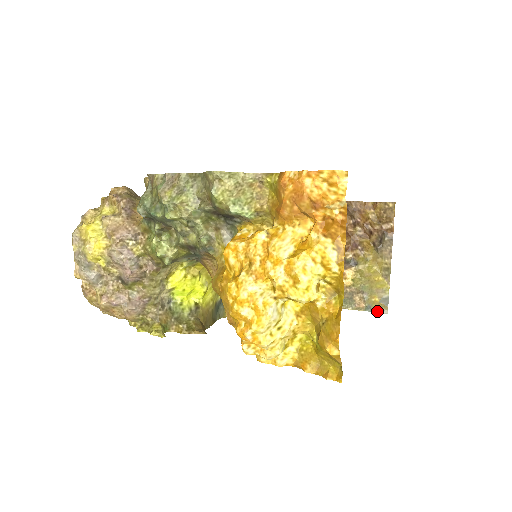
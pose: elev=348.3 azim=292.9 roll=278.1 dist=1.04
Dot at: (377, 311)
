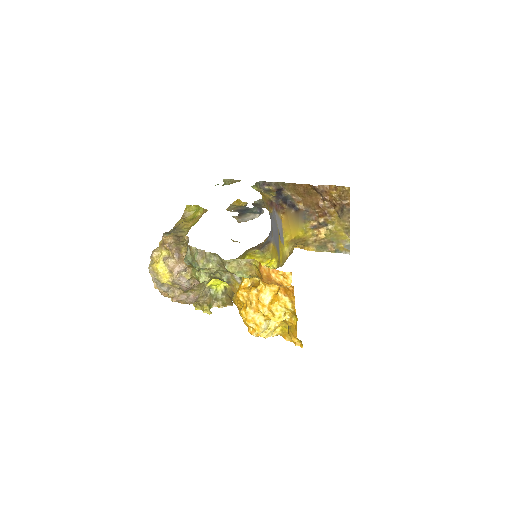
Dot at: (343, 253)
